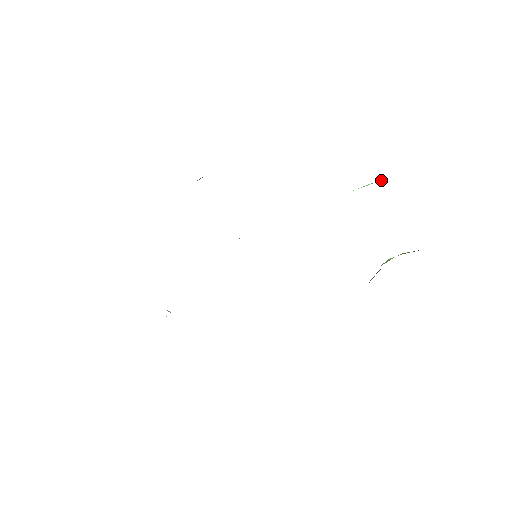
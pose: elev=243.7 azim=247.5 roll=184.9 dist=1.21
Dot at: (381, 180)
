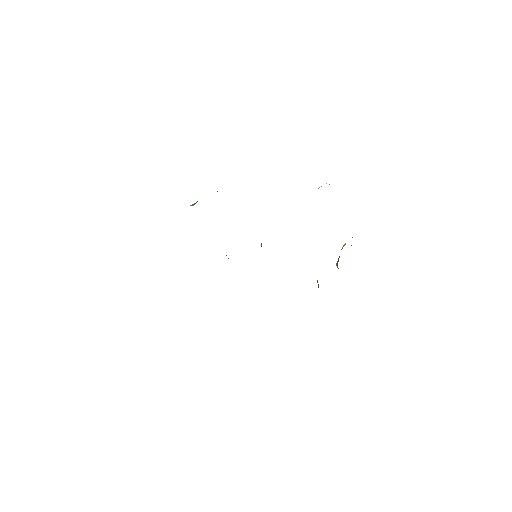
Dot at: occluded
